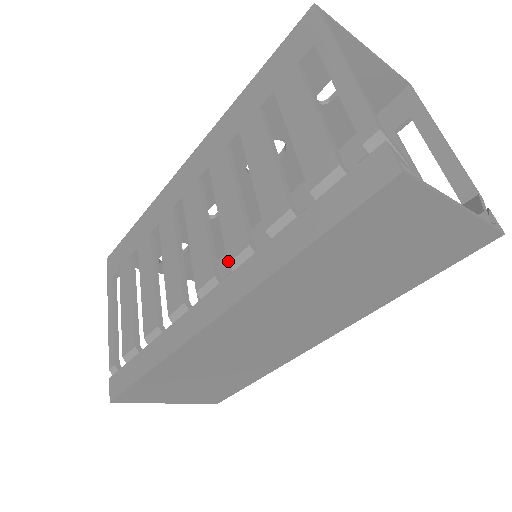
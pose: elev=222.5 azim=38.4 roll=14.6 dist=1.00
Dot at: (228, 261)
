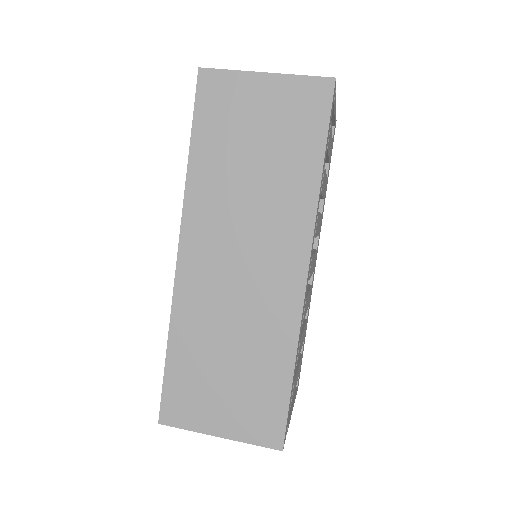
Dot at: occluded
